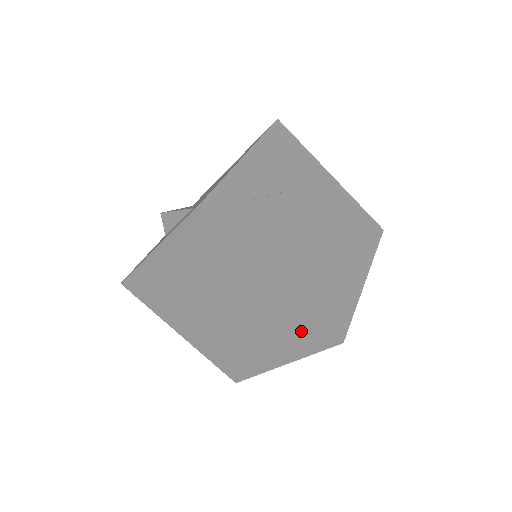
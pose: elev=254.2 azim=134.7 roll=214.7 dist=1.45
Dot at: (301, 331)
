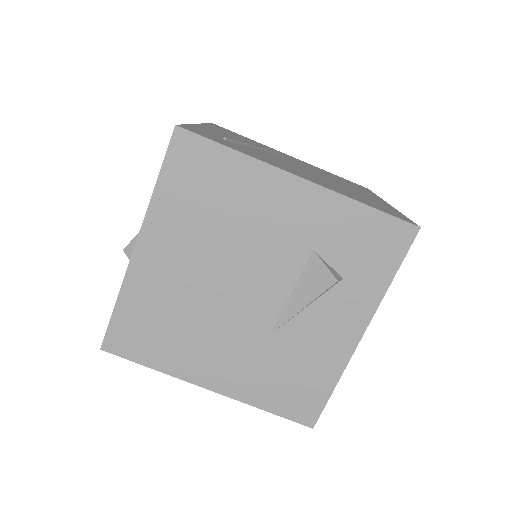
Dot at: (364, 248)
